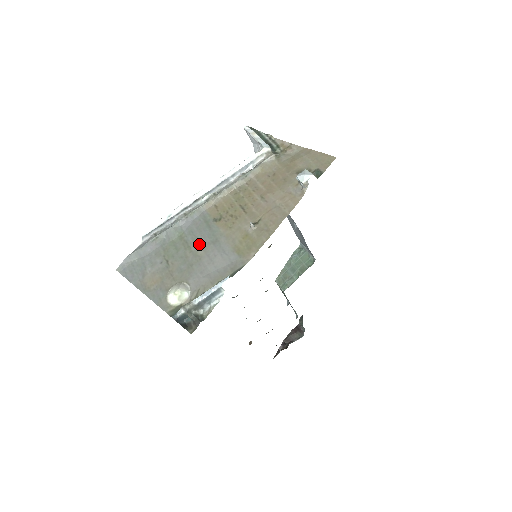
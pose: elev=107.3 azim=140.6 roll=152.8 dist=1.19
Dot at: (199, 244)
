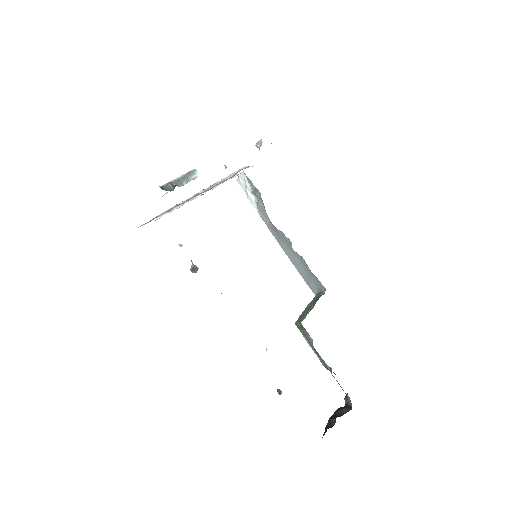
Dot at: occluded
